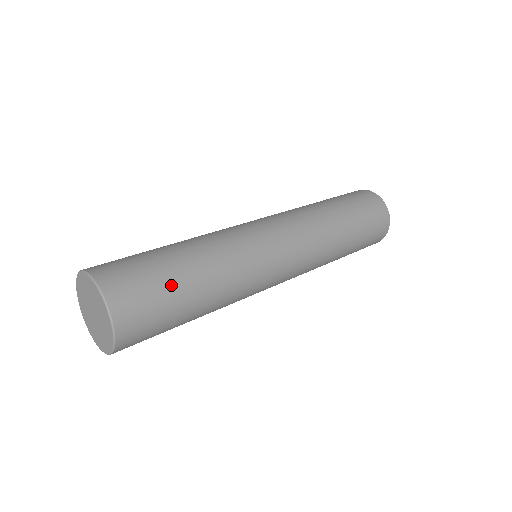
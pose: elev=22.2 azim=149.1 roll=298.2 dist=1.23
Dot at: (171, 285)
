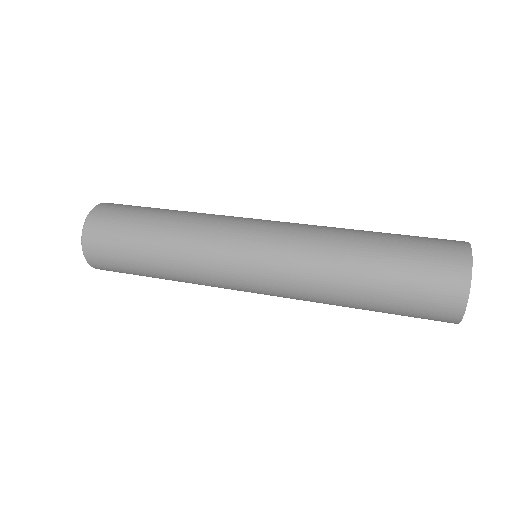
Dot at: (138, 216)
